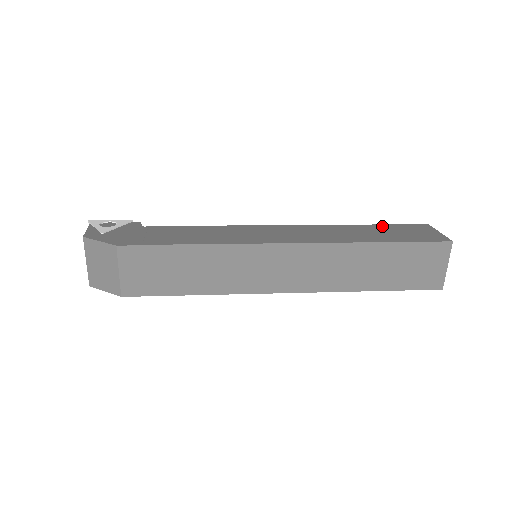
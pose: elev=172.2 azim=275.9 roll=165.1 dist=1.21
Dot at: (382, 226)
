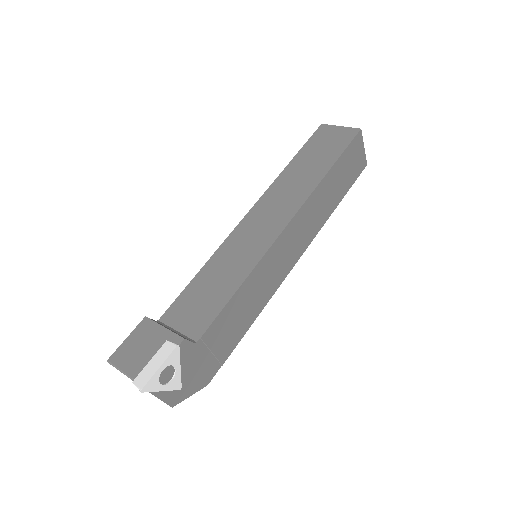
Dot at: (339, 164)
